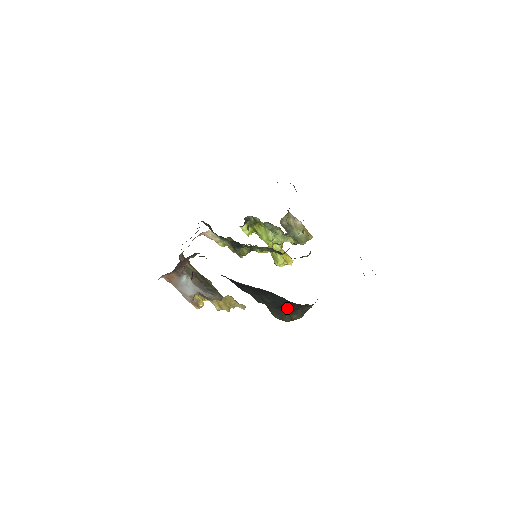
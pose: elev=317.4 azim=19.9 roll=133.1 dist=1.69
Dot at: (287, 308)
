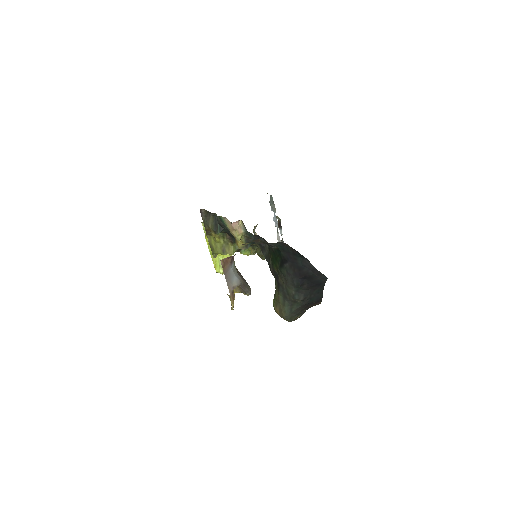
Dot at: (307, 306)
